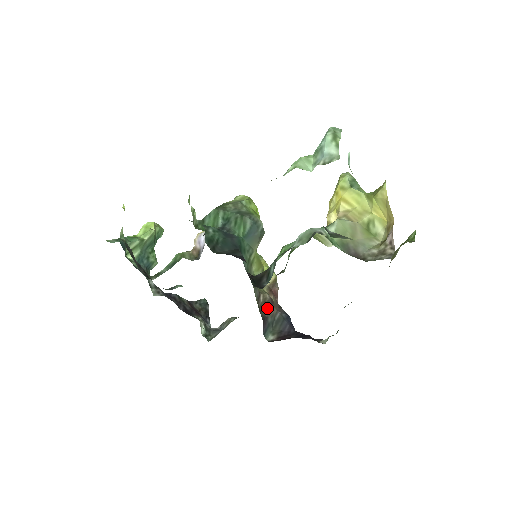
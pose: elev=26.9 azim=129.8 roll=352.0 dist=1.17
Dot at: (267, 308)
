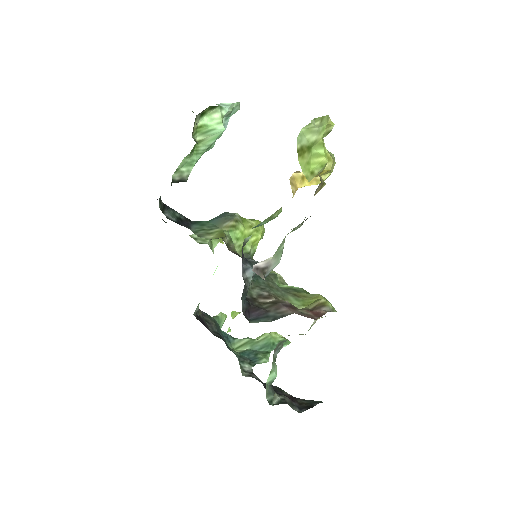
Dot at: (273, 306)
